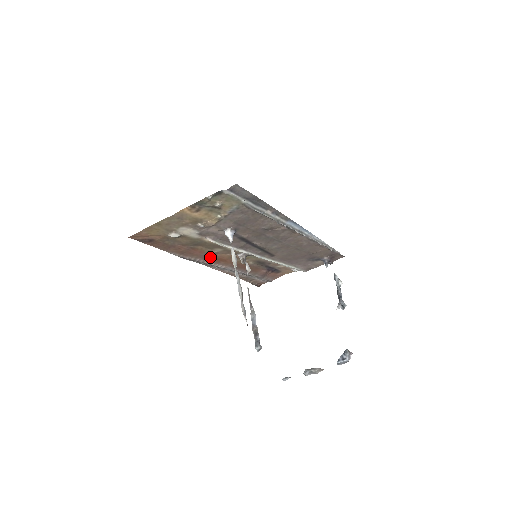
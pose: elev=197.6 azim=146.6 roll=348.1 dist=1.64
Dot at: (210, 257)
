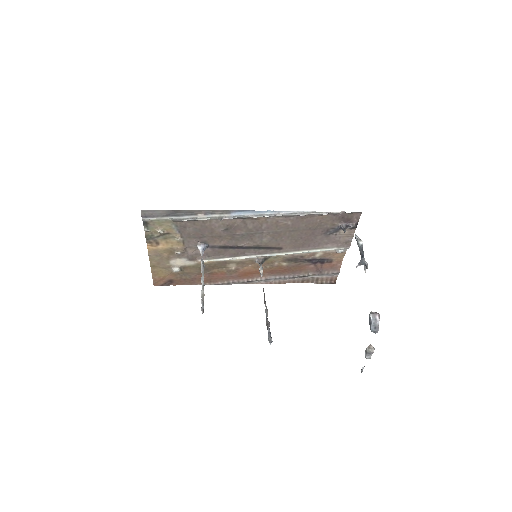
Dot at: (238, 275)
